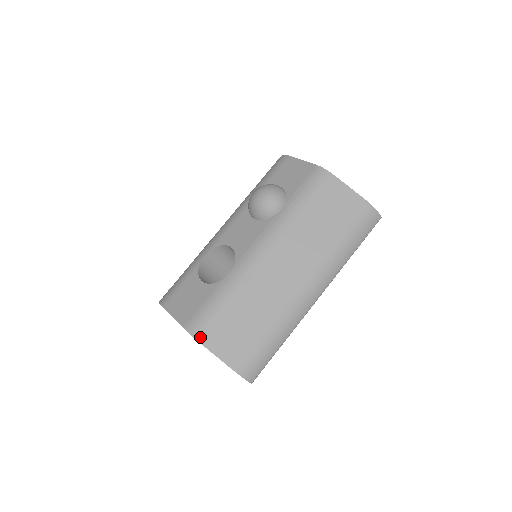
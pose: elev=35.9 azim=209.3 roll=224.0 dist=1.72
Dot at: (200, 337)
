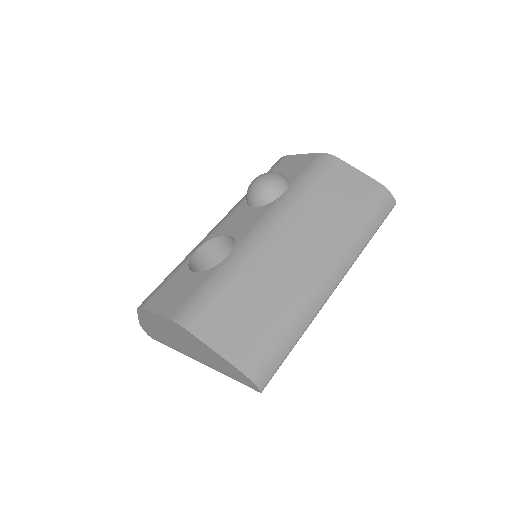
Dot at: (192, 327)
